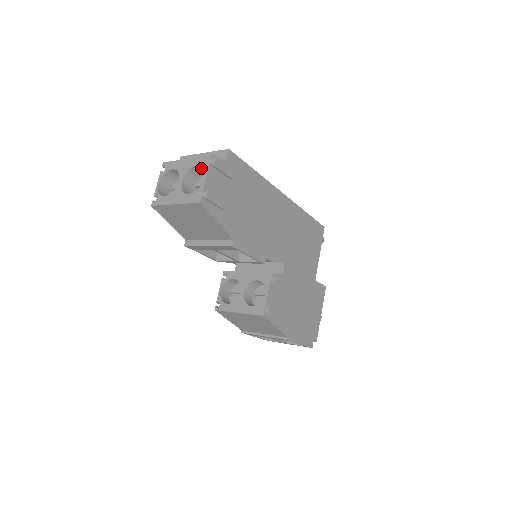
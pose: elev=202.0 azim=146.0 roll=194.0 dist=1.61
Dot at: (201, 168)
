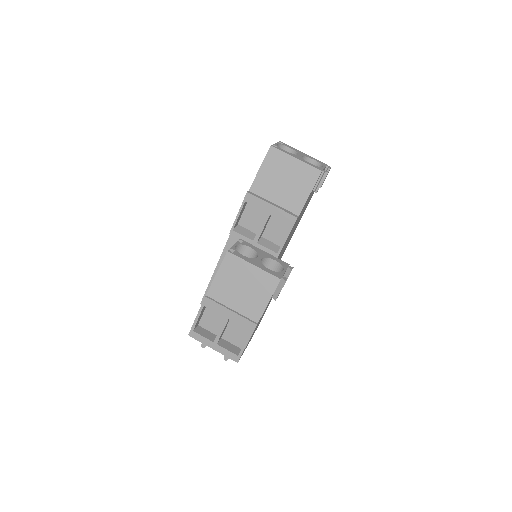
Dot at: (314, 164)
